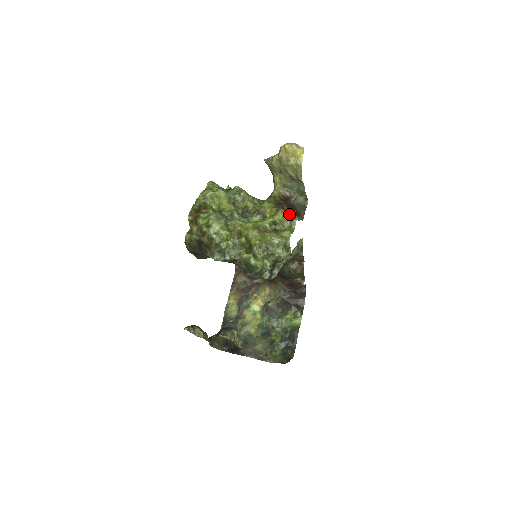
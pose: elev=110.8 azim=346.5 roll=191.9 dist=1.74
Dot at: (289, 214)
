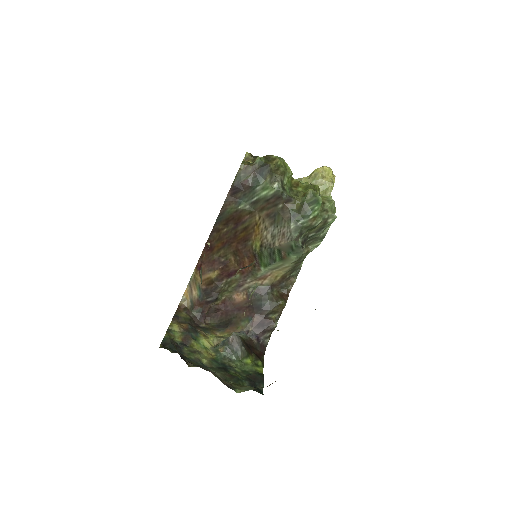
Dot at: occluded
